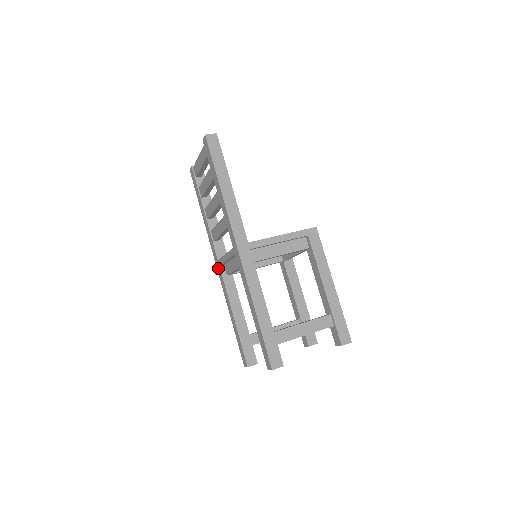
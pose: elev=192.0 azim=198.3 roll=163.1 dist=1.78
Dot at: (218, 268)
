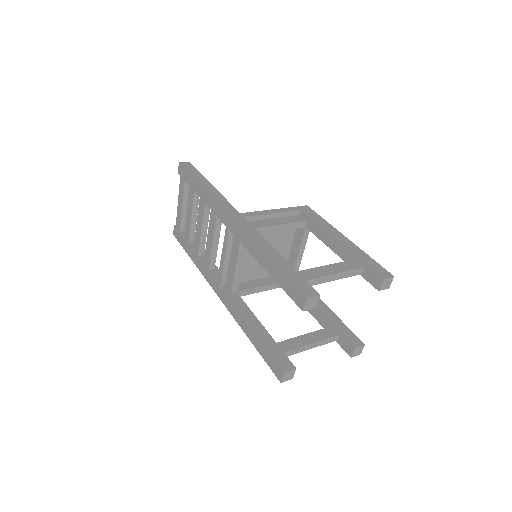
Dot at: (219, 293)
